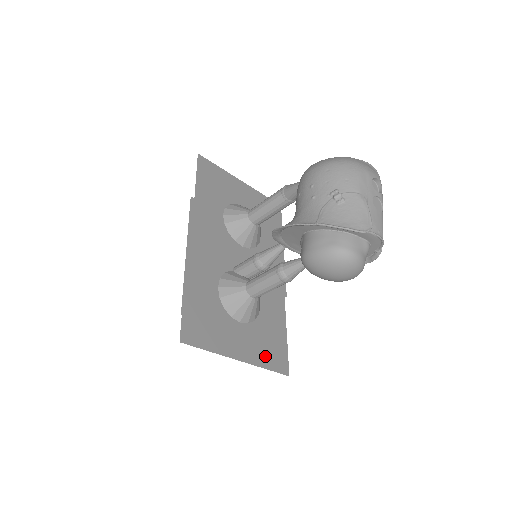
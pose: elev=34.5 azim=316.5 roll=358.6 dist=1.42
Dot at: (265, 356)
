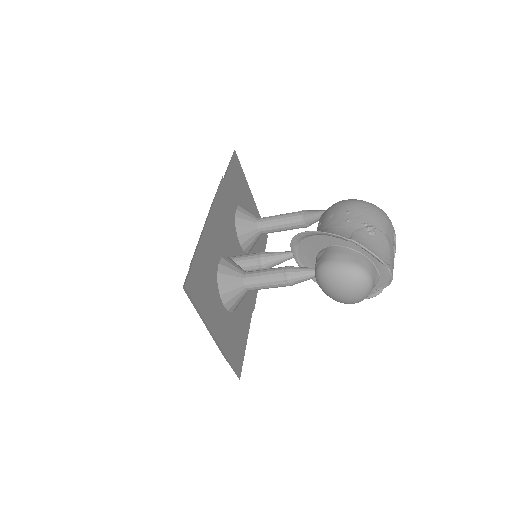
Dot at: (230, 349)
